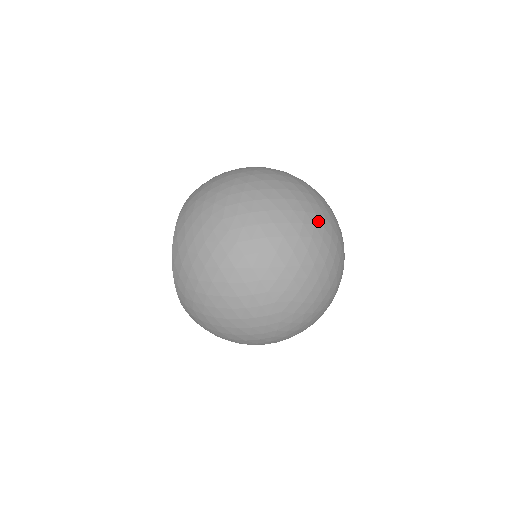
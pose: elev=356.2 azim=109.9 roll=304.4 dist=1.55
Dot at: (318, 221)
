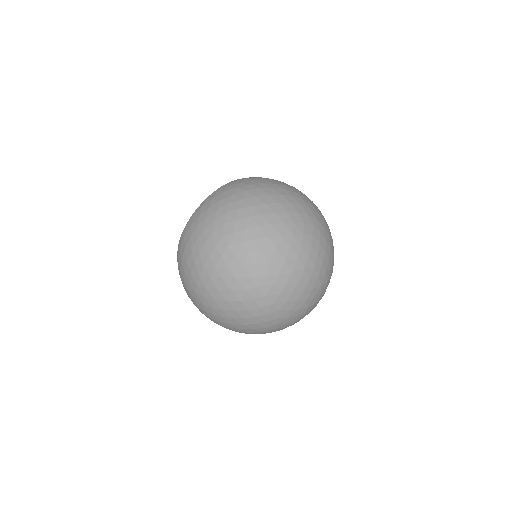
Dot at: (270, 317)
